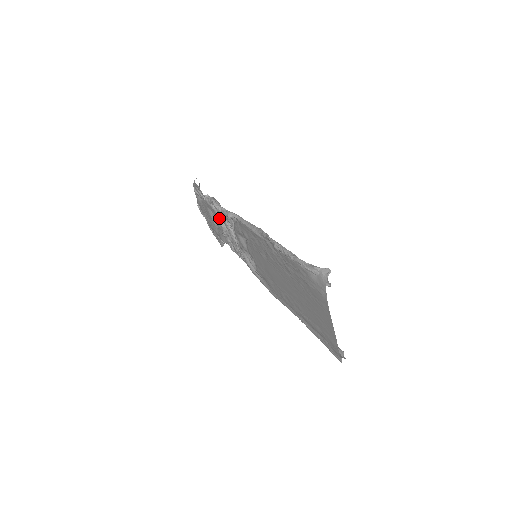
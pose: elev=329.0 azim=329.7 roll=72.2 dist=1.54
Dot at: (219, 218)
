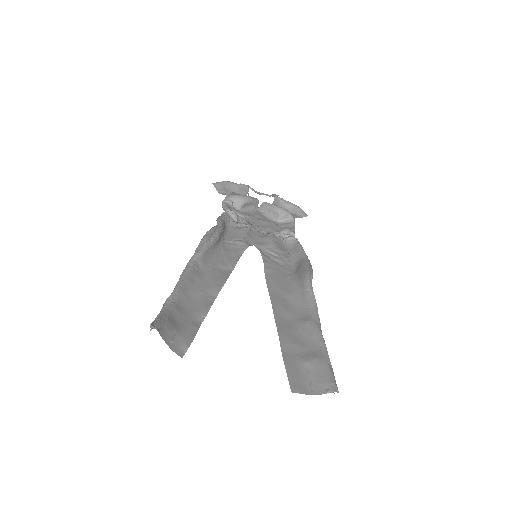
Dot at: (244, 214)
